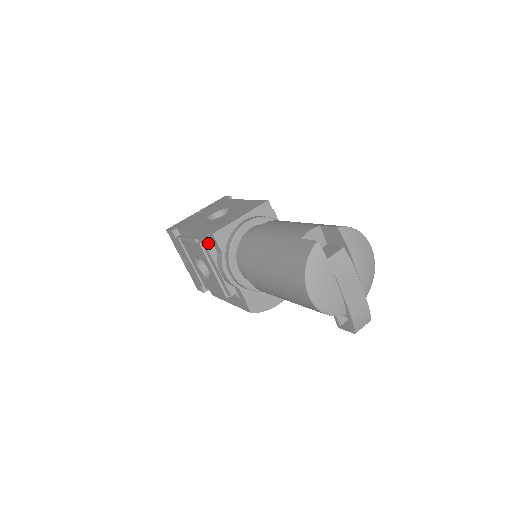
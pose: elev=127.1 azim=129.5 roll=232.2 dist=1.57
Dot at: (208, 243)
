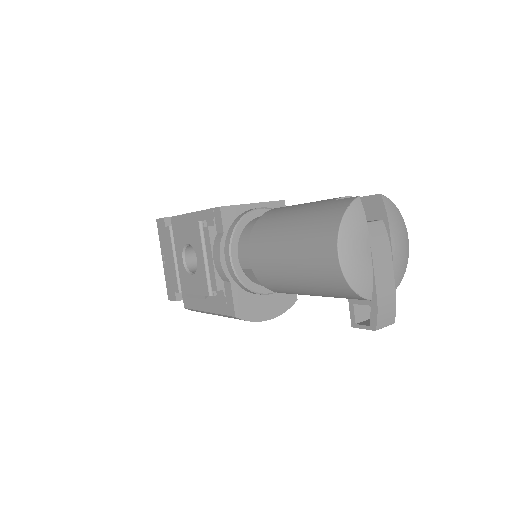
Dot at: (209, 222)
